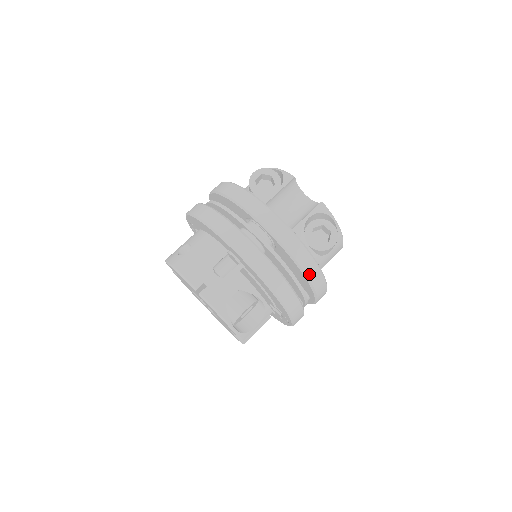
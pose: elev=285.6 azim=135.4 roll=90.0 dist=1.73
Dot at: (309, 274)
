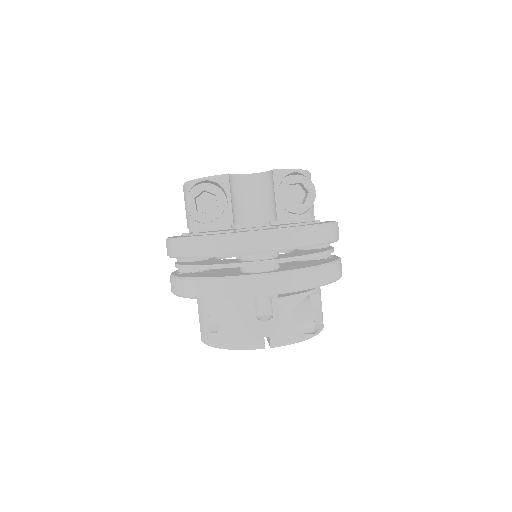
Dot at: (327, 239)
